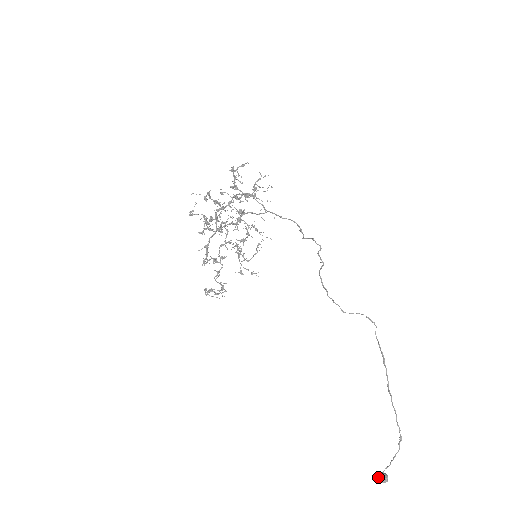
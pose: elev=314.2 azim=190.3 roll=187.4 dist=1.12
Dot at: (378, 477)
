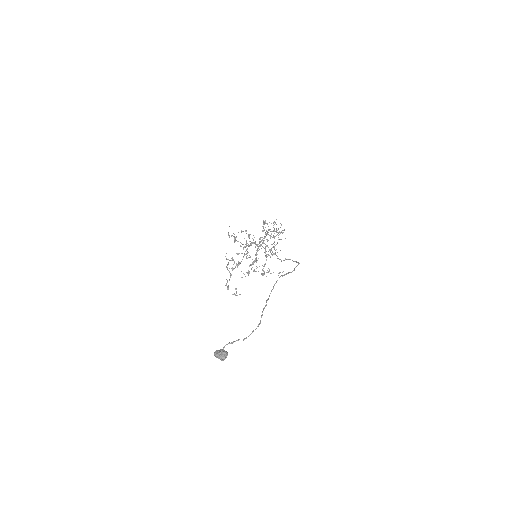
Dot at: (217, 352)
